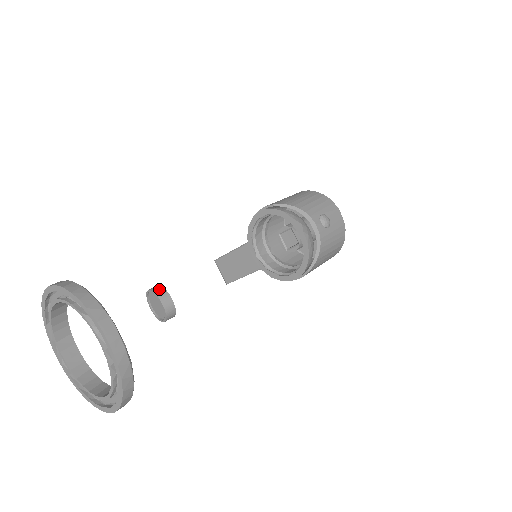
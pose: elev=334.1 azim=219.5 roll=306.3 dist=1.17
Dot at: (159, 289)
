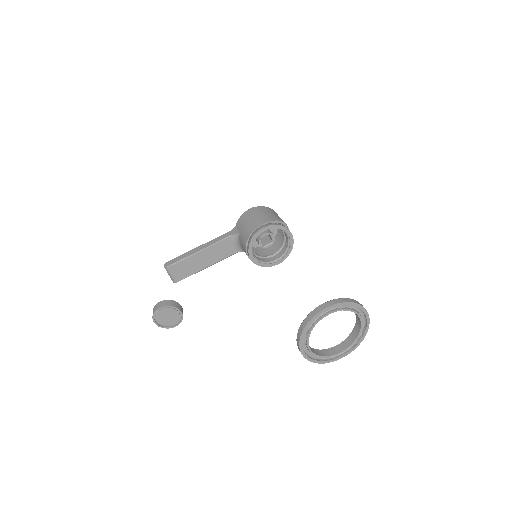
Dot at: (172, 303)
